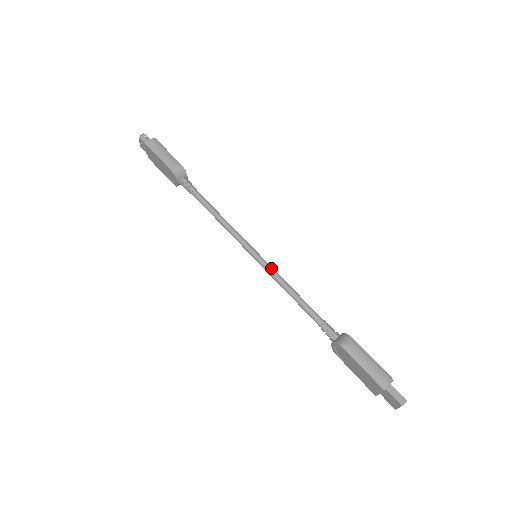
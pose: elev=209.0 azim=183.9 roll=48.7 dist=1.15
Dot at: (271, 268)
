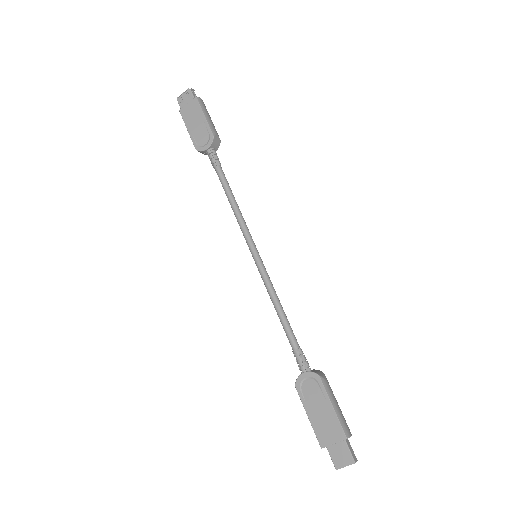
Dot at: occluded
